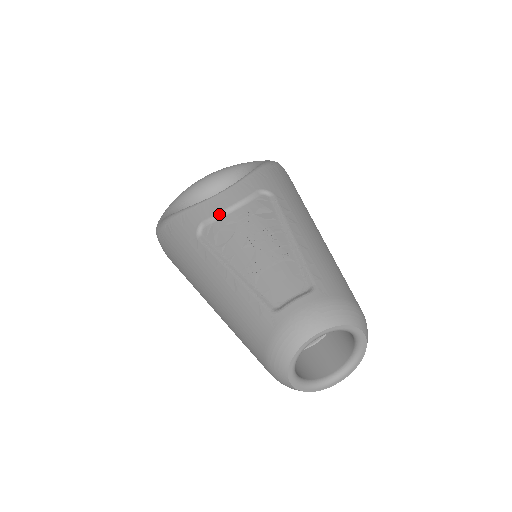
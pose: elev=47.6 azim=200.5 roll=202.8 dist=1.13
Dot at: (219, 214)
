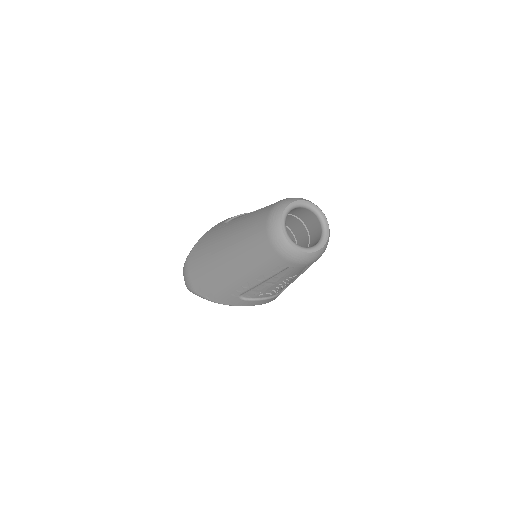
Dot at: (240, 215)
